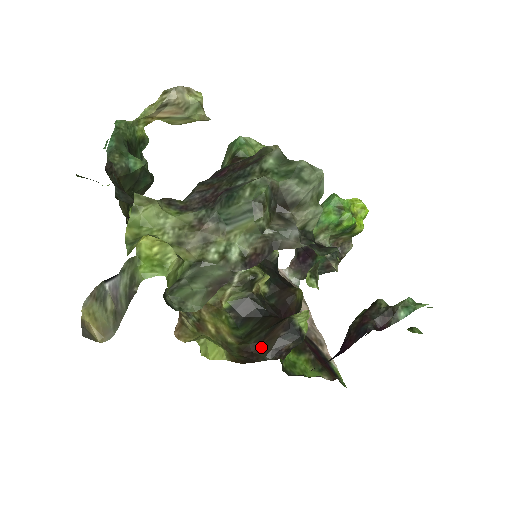
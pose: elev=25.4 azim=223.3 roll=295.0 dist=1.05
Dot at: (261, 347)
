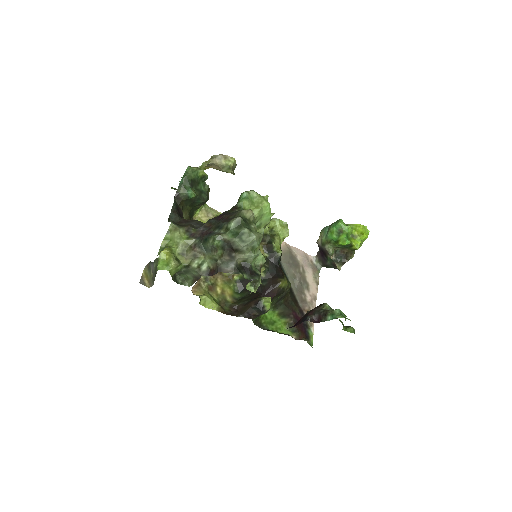
Dot at: (242, 309)
